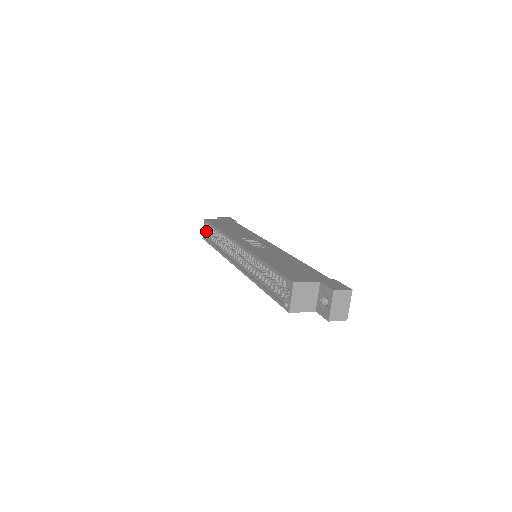
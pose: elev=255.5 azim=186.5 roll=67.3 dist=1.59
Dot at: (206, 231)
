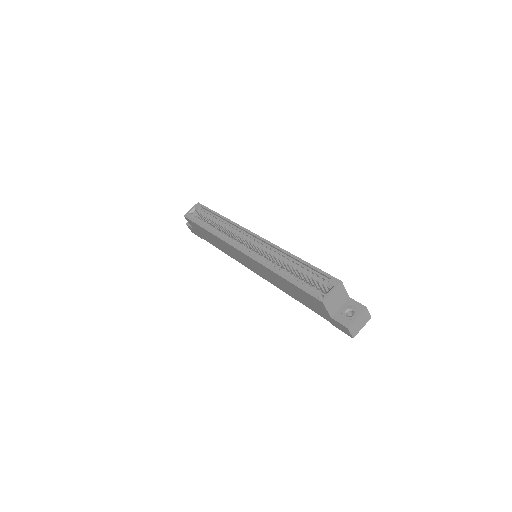
Dot at: (193, 212)
